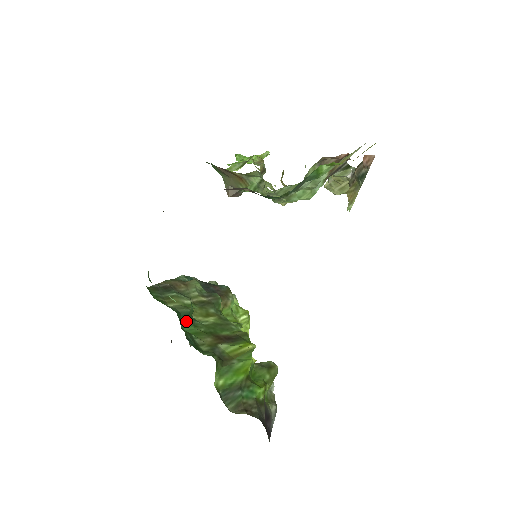
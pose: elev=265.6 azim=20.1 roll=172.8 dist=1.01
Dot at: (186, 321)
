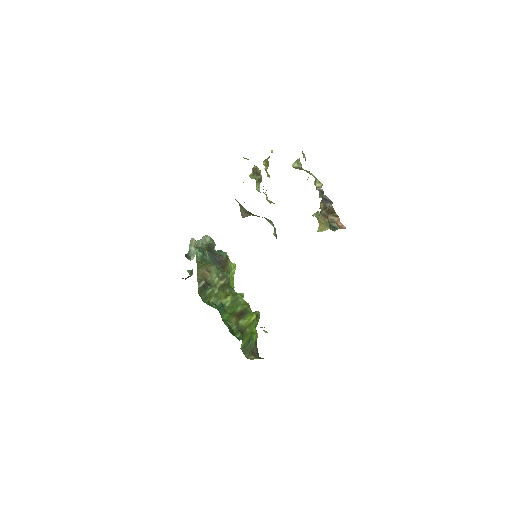
Dot at: (222, 312)
